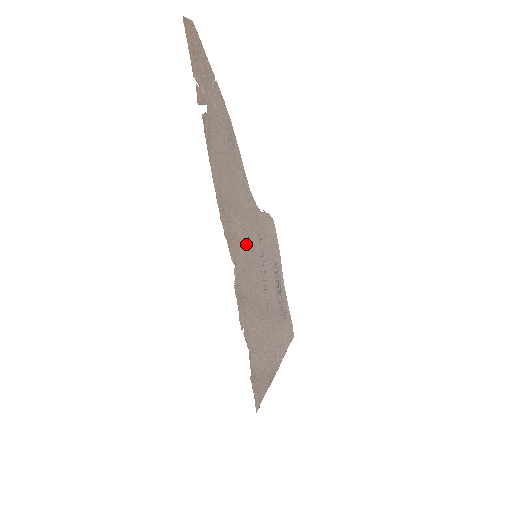
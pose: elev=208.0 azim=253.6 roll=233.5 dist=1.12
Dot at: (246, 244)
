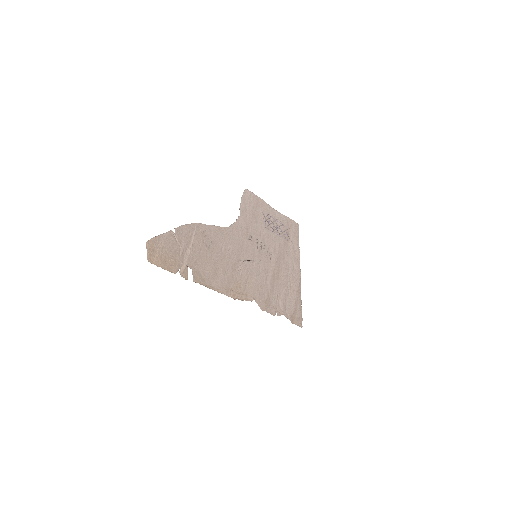
Dot at: (249, 269)
